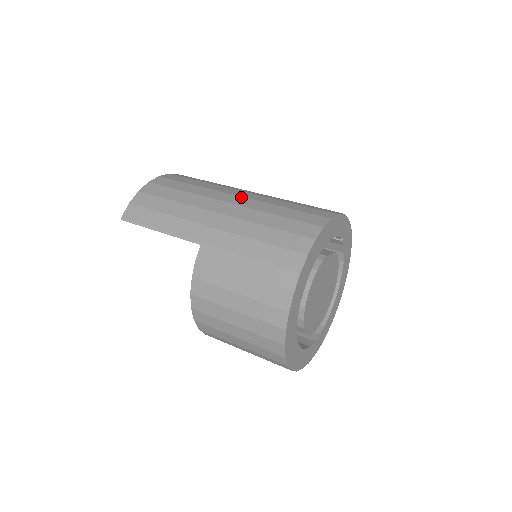
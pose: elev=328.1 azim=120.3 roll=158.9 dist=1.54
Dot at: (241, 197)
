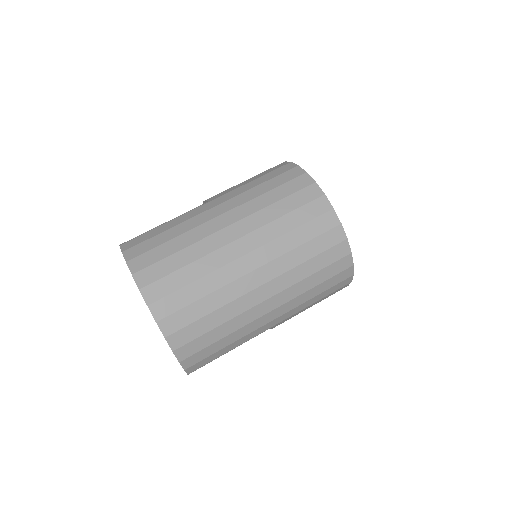
Dot at: (267, 285)
